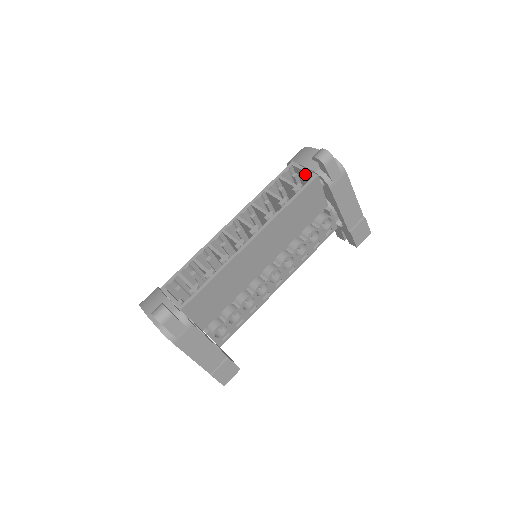
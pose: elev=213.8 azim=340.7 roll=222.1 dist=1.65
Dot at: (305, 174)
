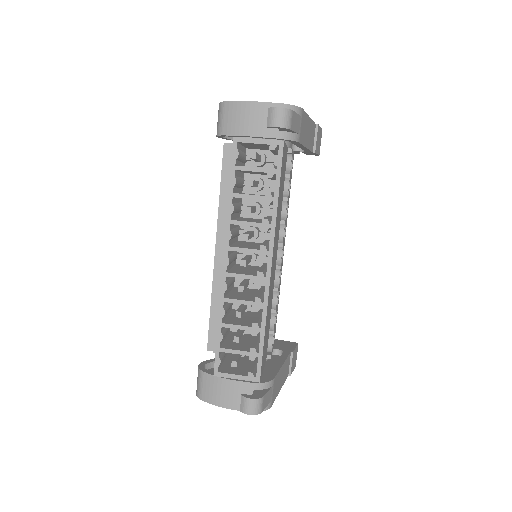
Dot at: occluded
